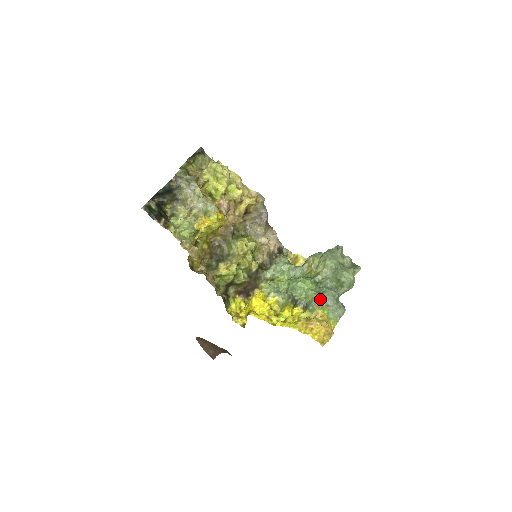
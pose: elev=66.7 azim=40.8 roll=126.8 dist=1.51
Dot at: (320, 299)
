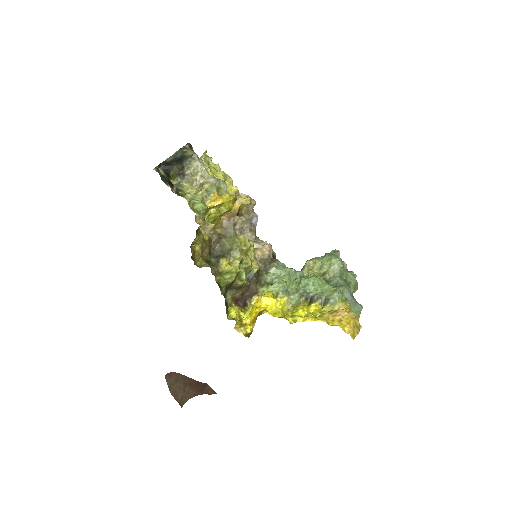
Dot at: (340, 291)
